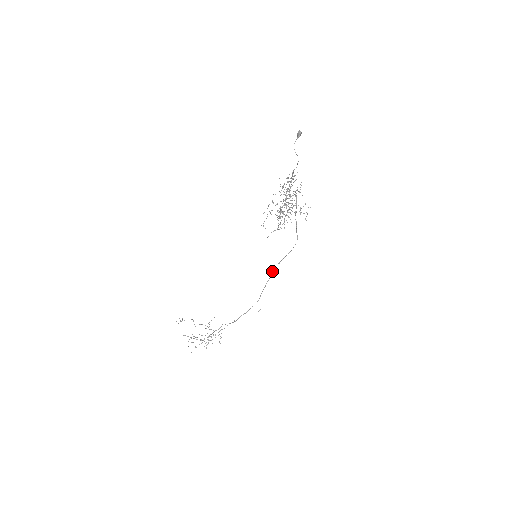
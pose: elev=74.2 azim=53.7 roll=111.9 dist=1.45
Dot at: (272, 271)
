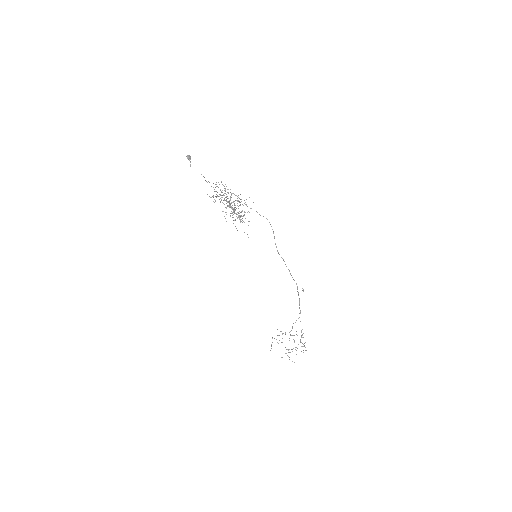
Dot at: occluded
